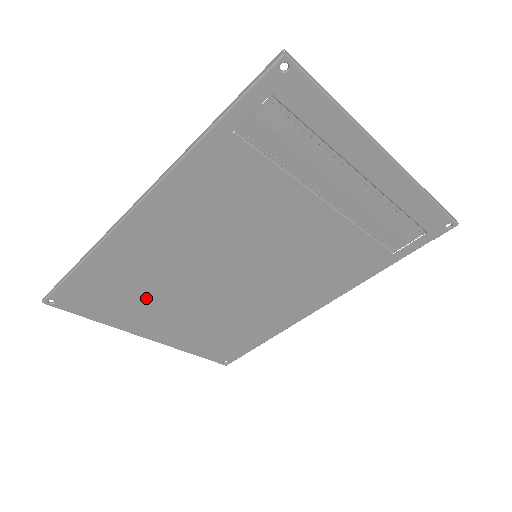
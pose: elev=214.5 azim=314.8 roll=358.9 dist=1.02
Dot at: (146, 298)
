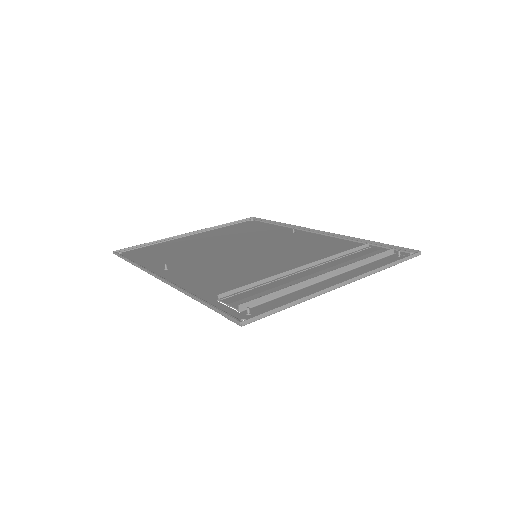
Dot at: (183, 249)
